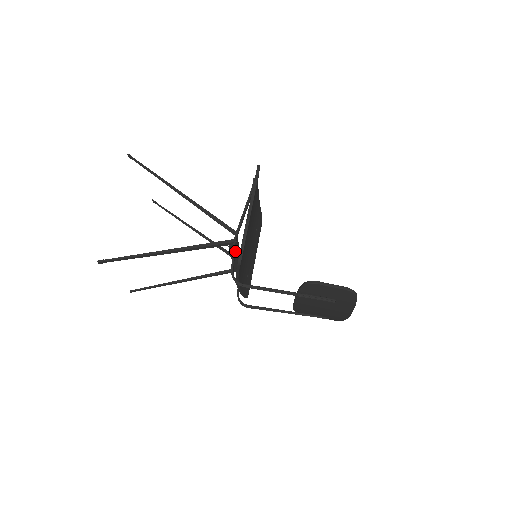
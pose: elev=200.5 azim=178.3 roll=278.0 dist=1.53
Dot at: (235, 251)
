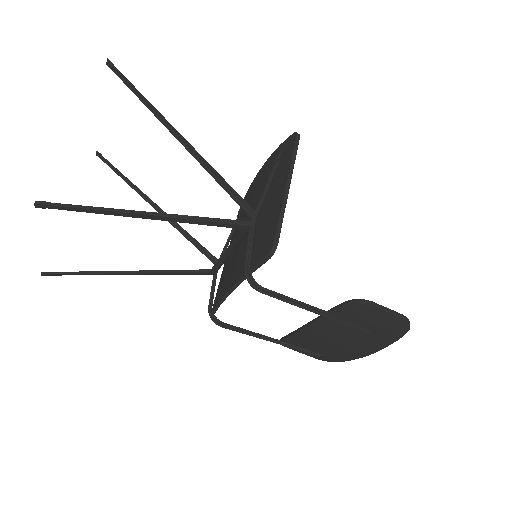
Dot at: (239, 241)
